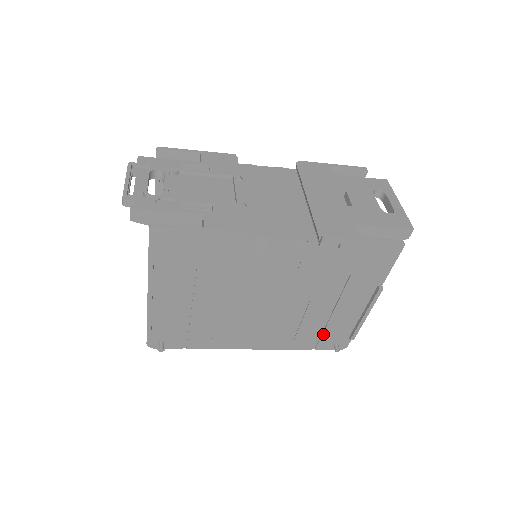
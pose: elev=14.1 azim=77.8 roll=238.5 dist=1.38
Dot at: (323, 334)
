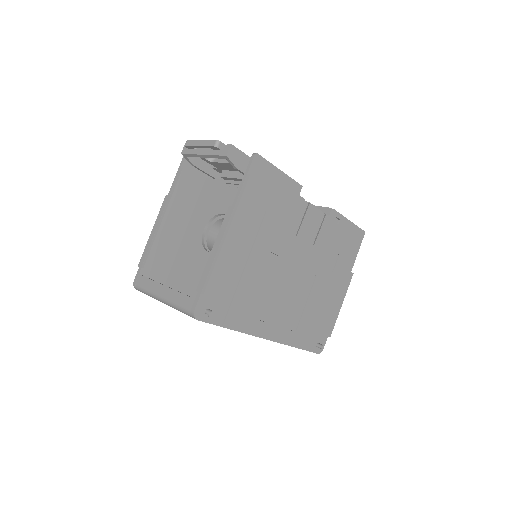
Dot at: (313, 327)
